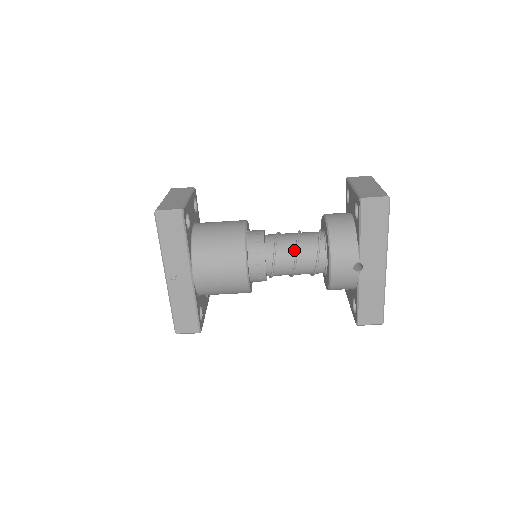
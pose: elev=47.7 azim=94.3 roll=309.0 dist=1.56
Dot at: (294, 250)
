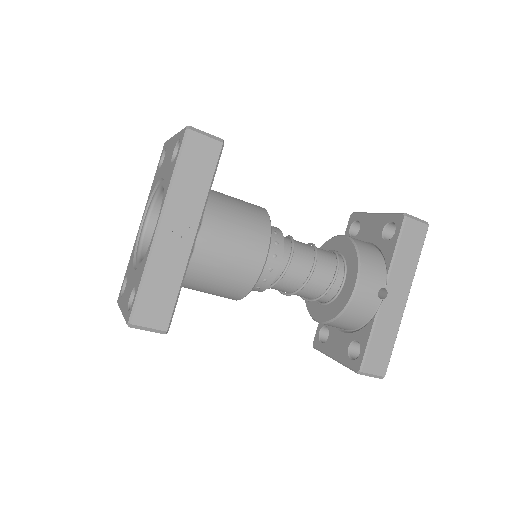
Dot at: (312, 256)
